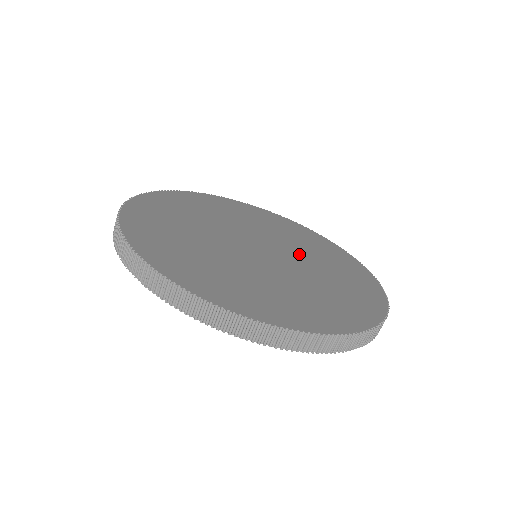
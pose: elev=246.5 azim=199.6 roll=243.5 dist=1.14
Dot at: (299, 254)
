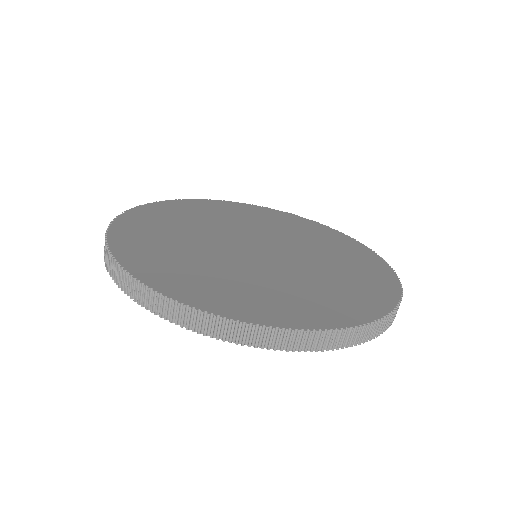
Dot at: (307, 263)
